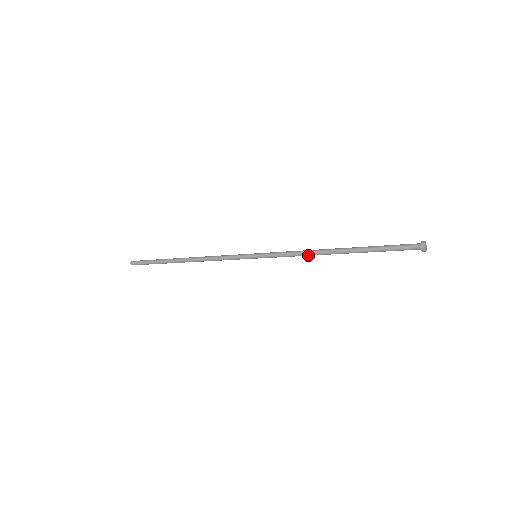
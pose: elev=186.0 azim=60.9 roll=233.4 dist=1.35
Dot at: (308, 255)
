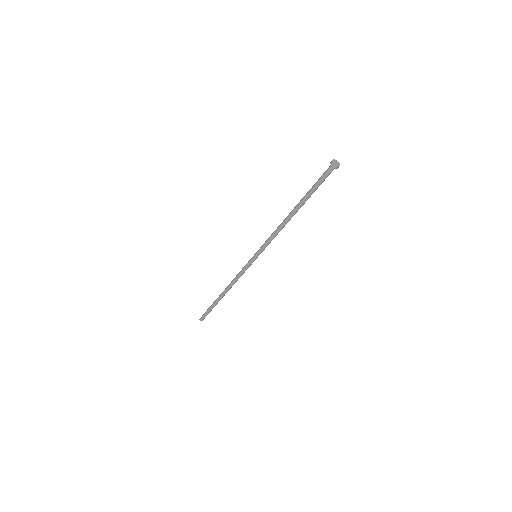
Dot at: occluded
